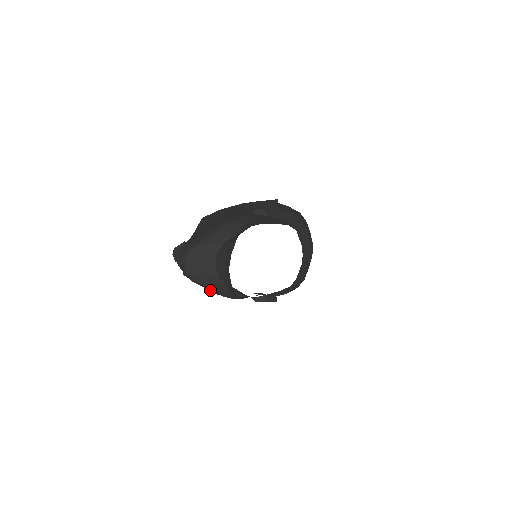
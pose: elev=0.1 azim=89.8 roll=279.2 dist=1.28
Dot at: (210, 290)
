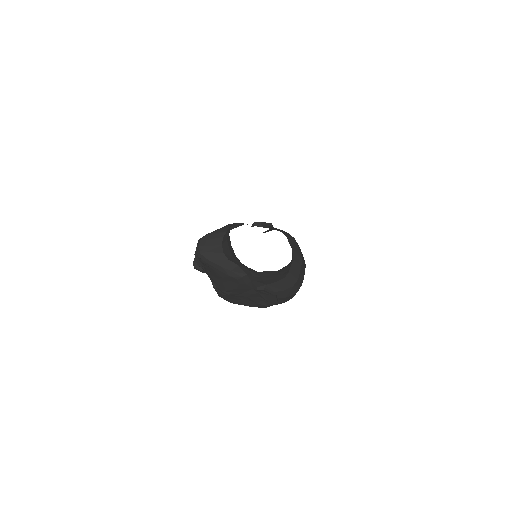
Dot at: (219, 271)
